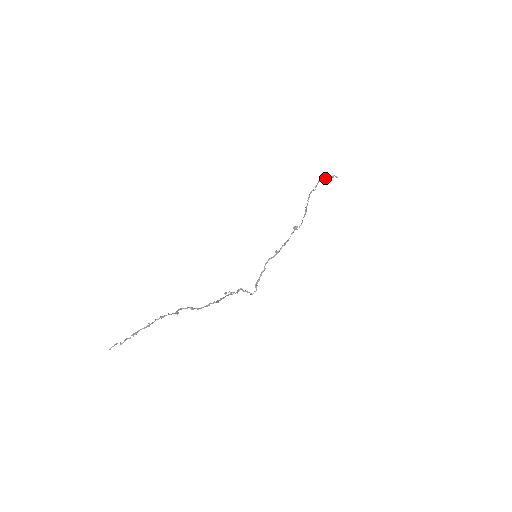
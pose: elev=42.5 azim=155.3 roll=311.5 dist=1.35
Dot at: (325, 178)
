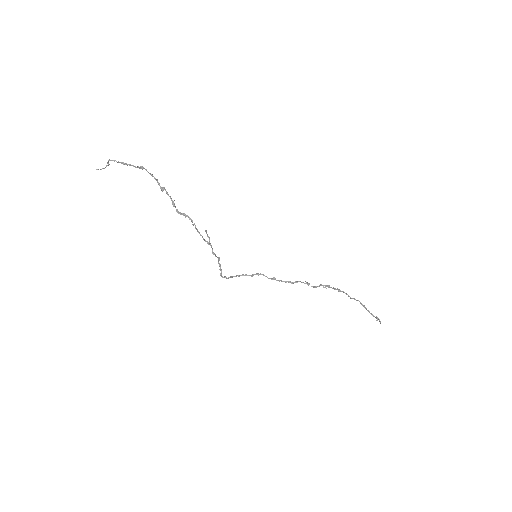
Dot at: occluded
